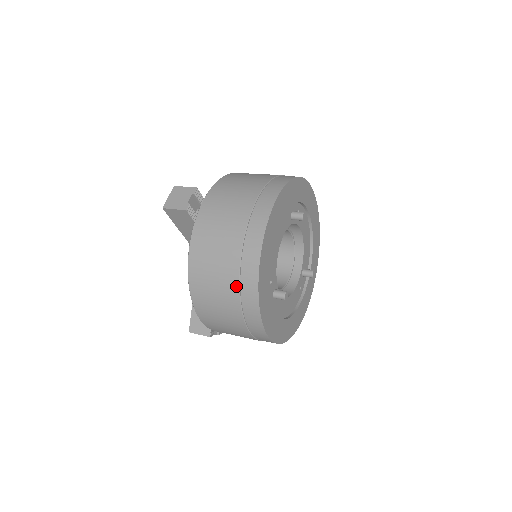
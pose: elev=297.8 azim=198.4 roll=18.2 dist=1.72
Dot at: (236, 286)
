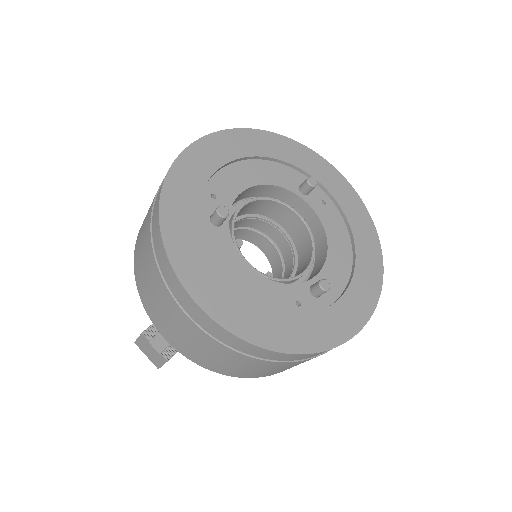
Dot at: occluded
